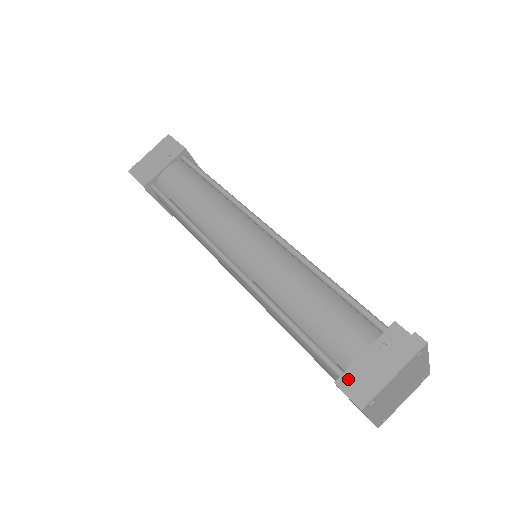
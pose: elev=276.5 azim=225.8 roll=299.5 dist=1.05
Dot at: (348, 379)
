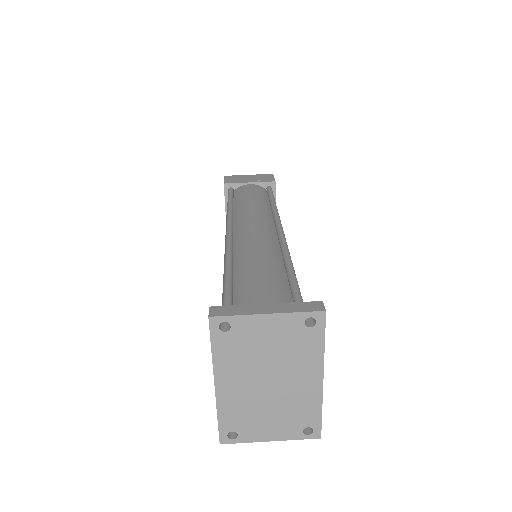
Dot at: occluded
